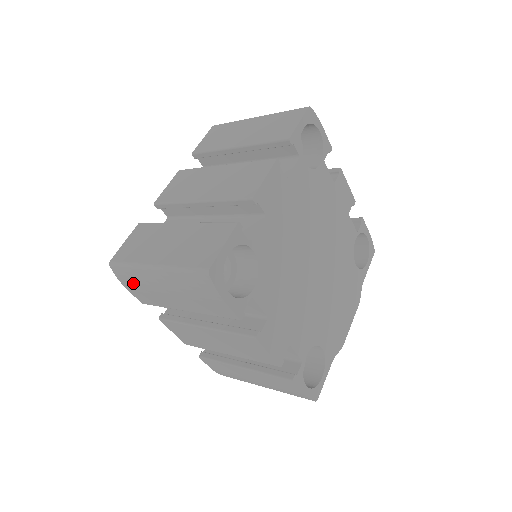
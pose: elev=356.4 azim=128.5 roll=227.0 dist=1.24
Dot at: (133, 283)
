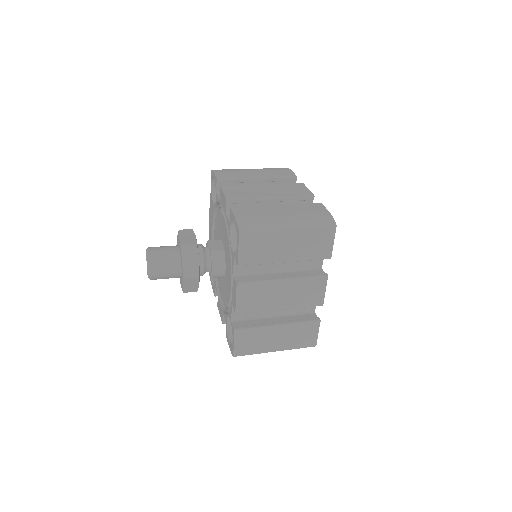
Dot at: occluded
